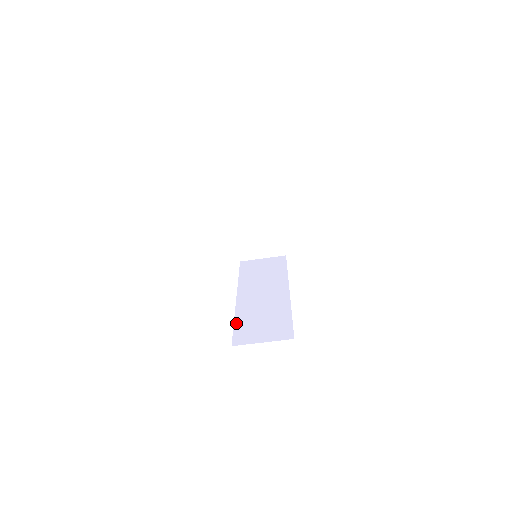
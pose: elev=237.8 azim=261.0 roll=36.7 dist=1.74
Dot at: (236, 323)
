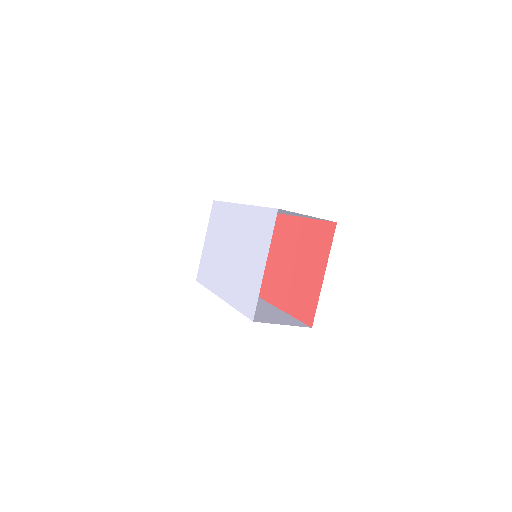
Dot at: occluded
